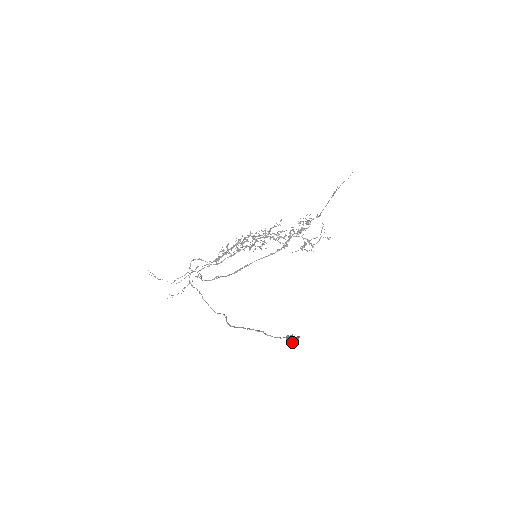
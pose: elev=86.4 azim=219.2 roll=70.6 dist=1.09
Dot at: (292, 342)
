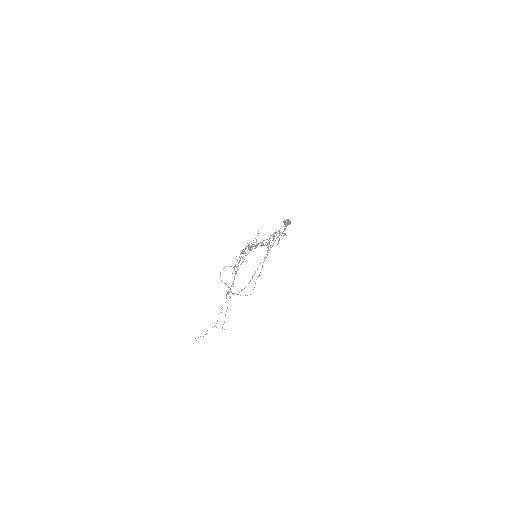
Dot at: (287, 219)
